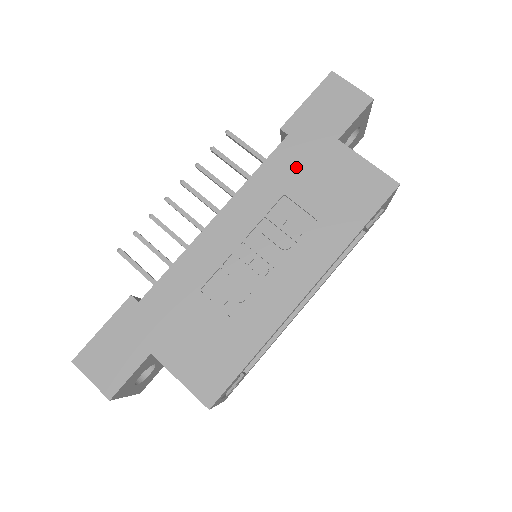
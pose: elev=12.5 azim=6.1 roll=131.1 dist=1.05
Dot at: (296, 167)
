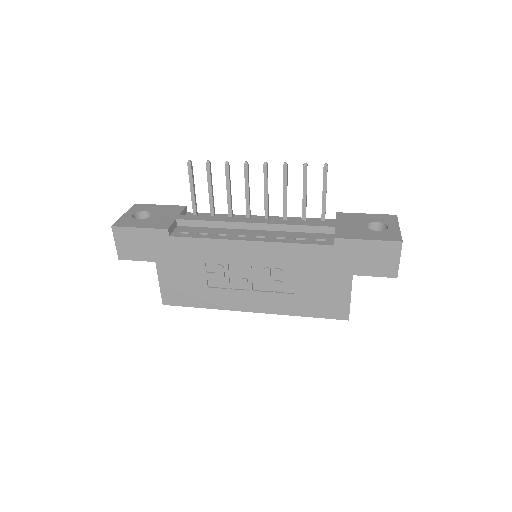
Dot at: (316, 264)
